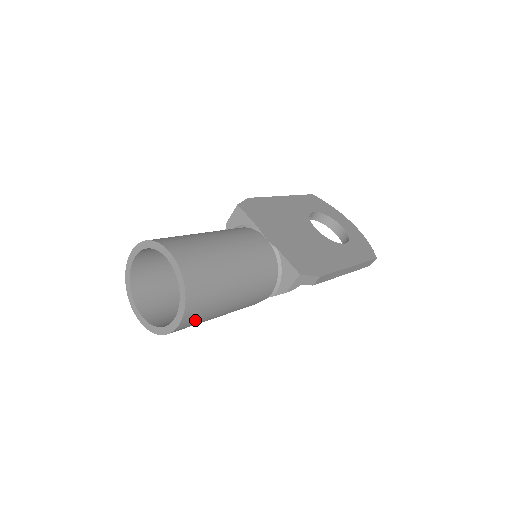
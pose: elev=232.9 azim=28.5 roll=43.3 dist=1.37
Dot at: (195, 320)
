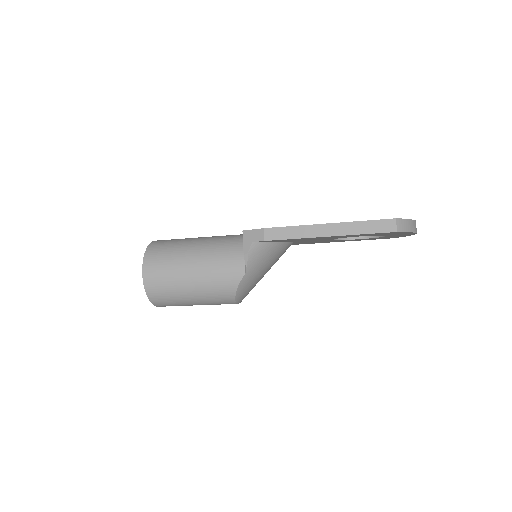
Dot at: (158, 276)
